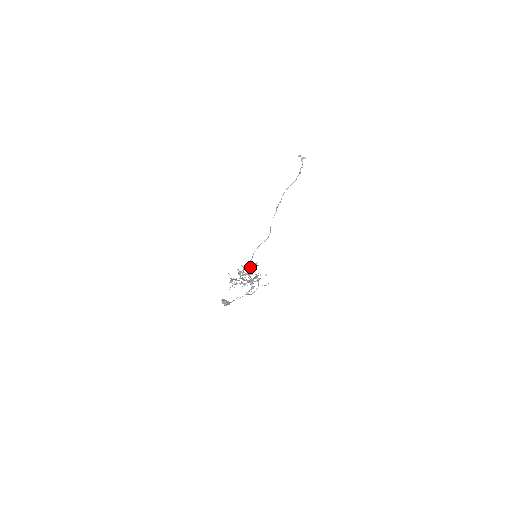
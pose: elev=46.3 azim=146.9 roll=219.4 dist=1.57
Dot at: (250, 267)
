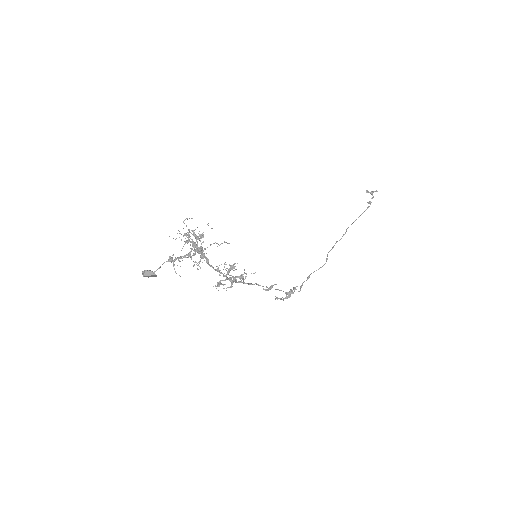
Dot at: (189, 231)
